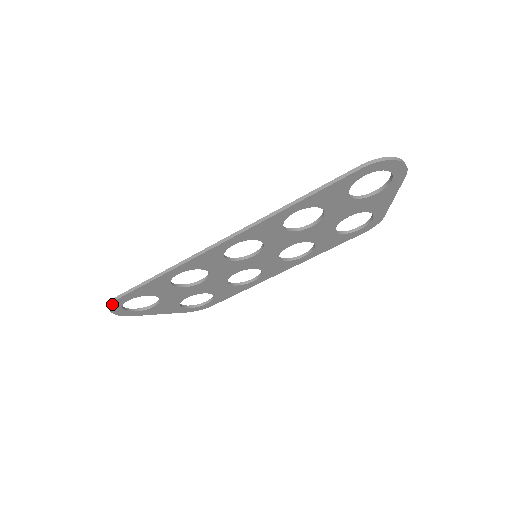
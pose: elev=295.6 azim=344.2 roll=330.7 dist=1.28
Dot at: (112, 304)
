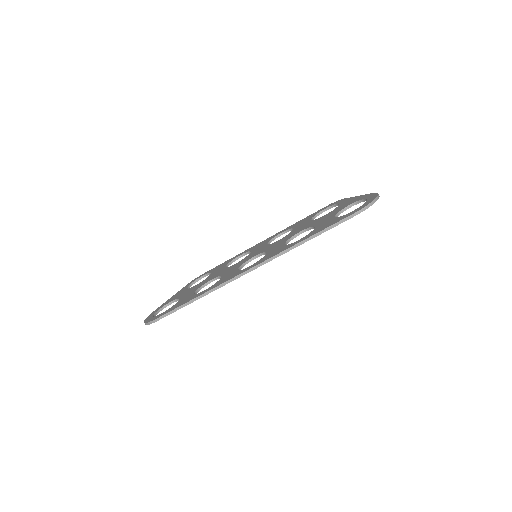
Dot at: (151, 323)
